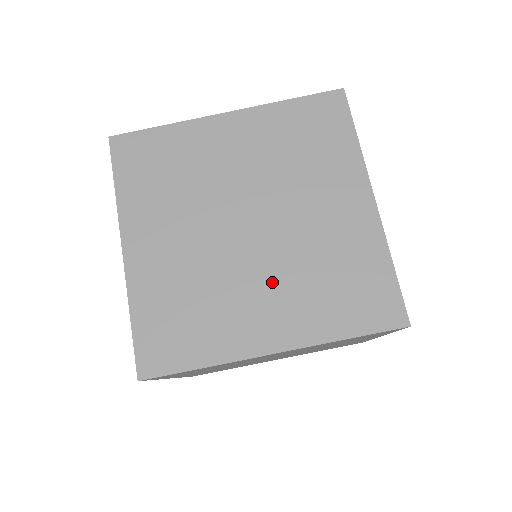
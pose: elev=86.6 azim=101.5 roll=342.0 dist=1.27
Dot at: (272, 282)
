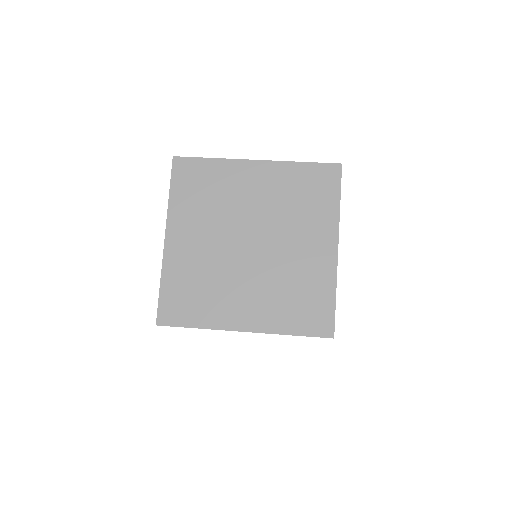
Dot at: occluded
